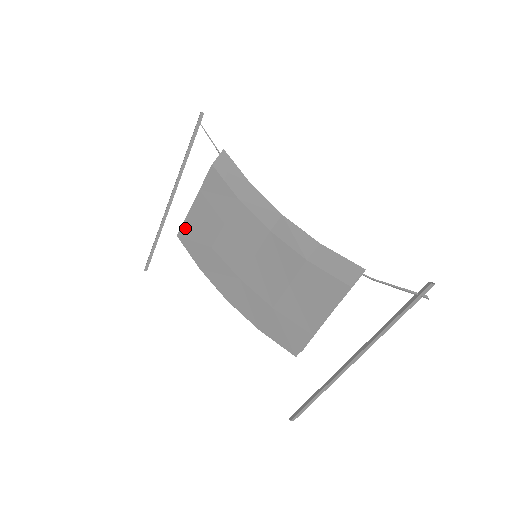
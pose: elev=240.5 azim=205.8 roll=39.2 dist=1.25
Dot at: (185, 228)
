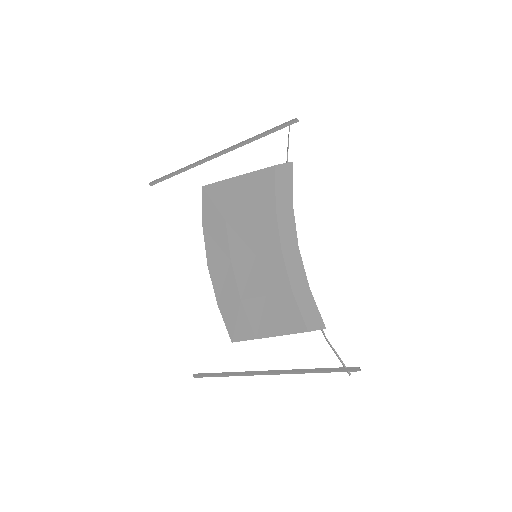
Dot at: (214, 188)
